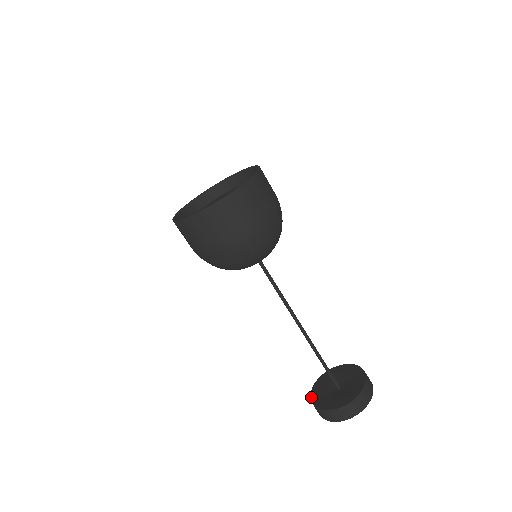
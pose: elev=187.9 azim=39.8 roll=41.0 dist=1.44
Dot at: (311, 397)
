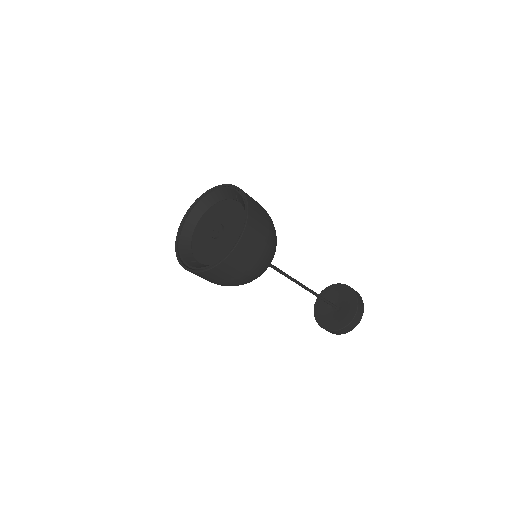
Dot at: (314, 310)
